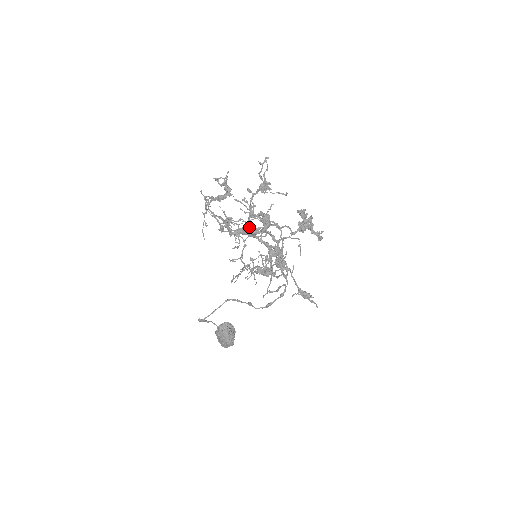
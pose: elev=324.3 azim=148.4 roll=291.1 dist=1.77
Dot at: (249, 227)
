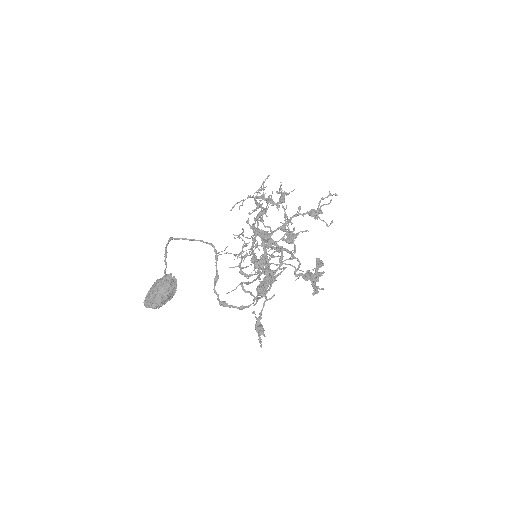
Dot at: (271, 235)
